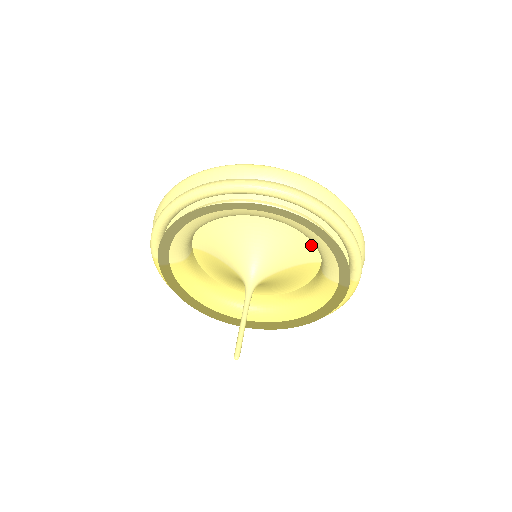
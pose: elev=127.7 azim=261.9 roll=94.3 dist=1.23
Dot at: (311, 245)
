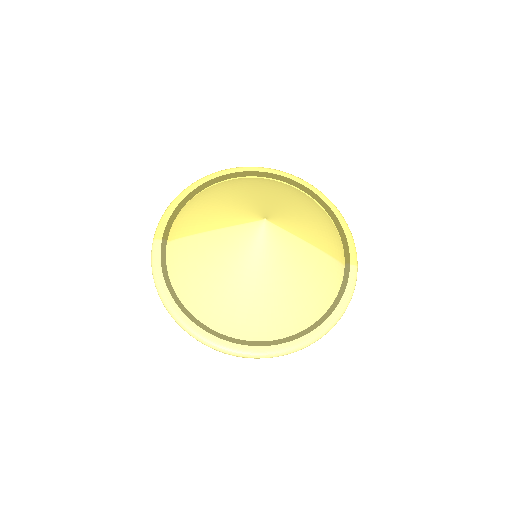
Dot at: occluded
